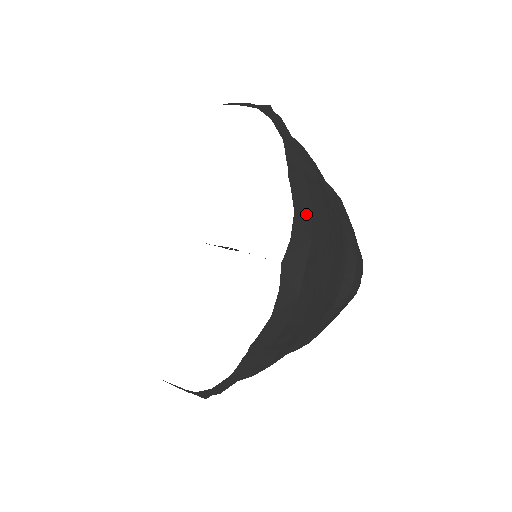
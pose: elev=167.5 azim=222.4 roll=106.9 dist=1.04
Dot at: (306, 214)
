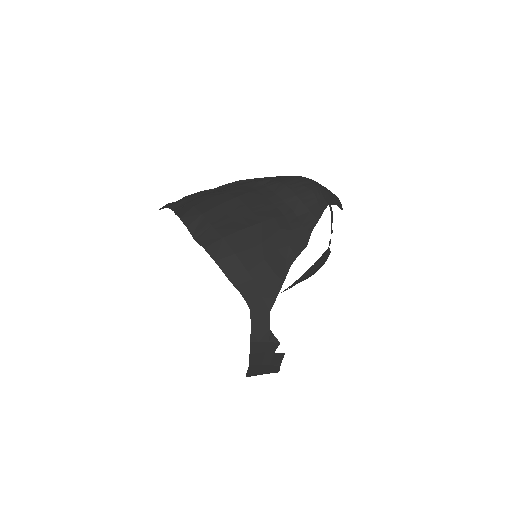
Dot at: (190, 211)
